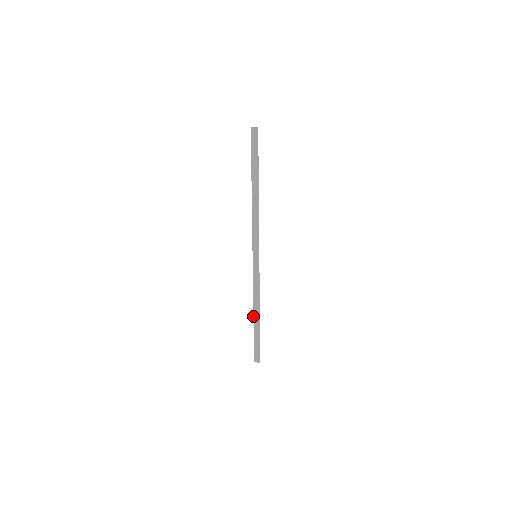
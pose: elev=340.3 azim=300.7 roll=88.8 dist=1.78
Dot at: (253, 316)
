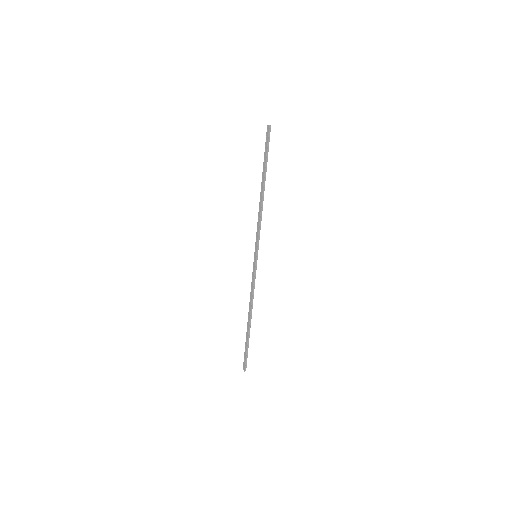
Dot at: (248, 319)
